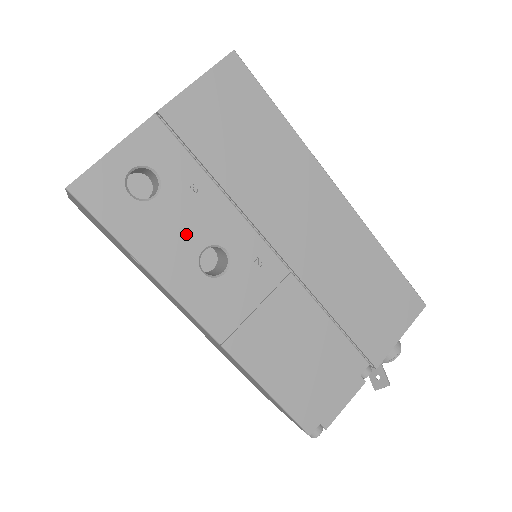
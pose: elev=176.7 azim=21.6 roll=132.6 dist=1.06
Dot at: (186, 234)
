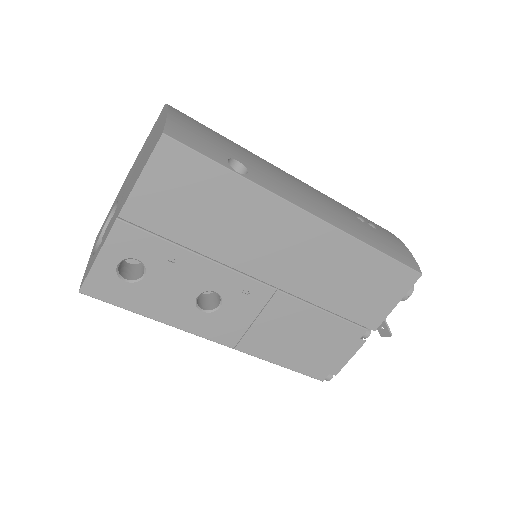
Dot at: (179, 292)
